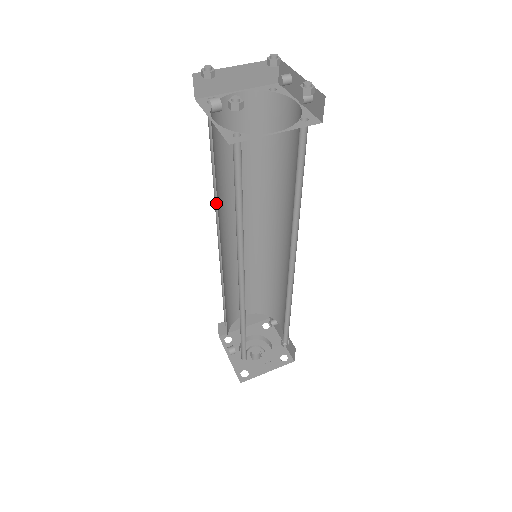
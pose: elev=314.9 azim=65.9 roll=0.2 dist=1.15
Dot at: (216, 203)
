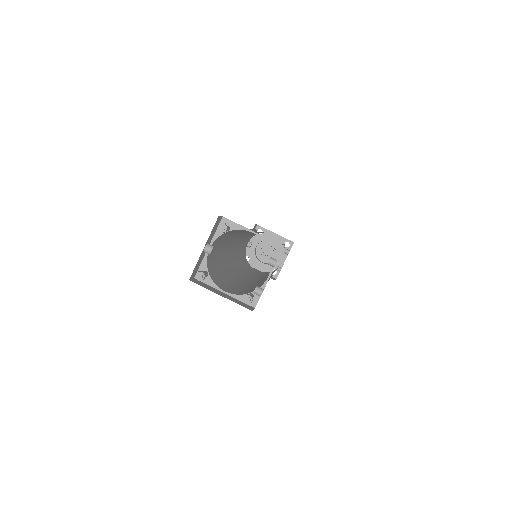
Dot at: occluded
